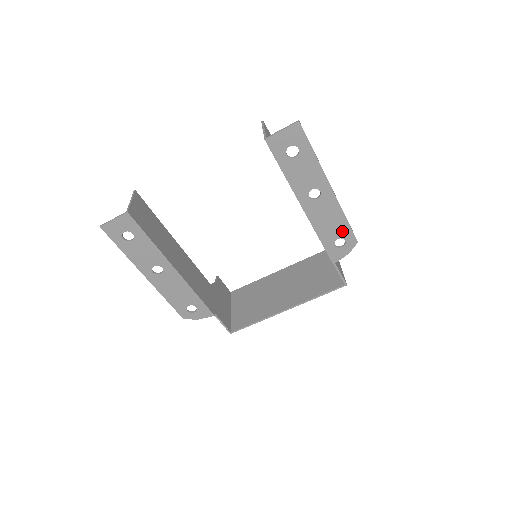
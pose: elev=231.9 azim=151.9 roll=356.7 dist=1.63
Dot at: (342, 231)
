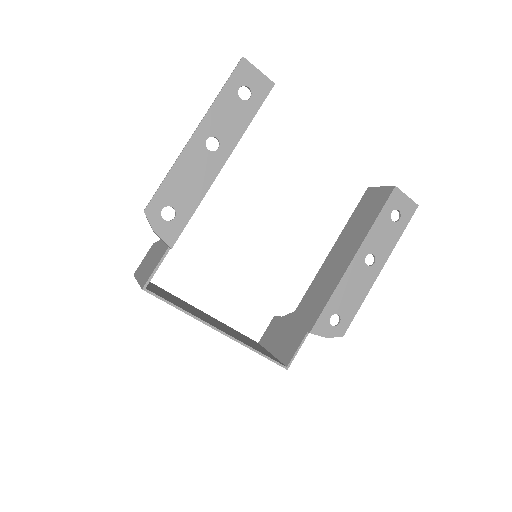
Dot at: (347, 312)
